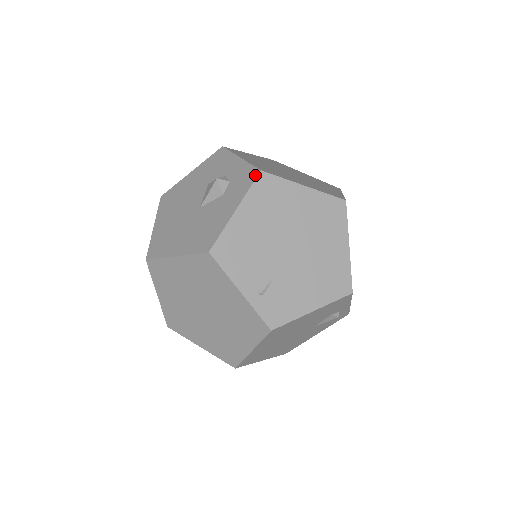
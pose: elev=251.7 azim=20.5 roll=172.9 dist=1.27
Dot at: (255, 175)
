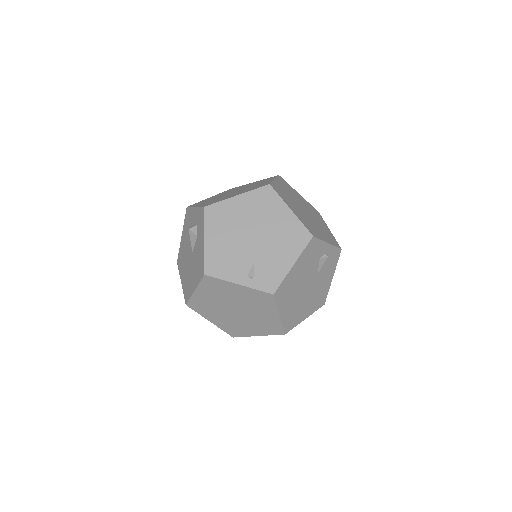
Dot at: (203, 212)
